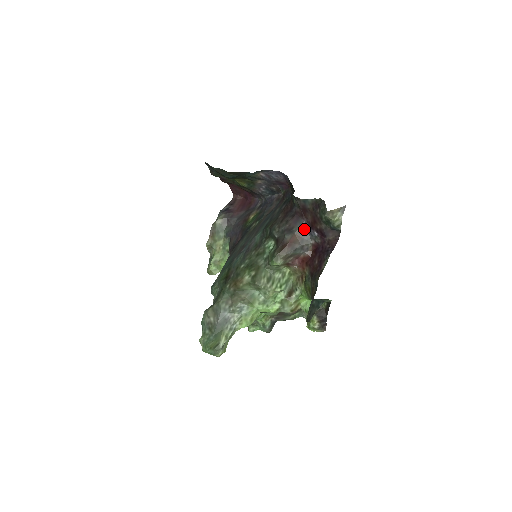
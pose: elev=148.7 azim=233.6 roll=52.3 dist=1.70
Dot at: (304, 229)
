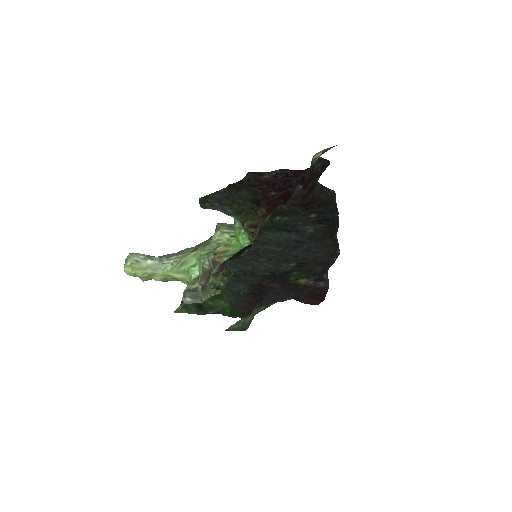
Dot at: occluded
